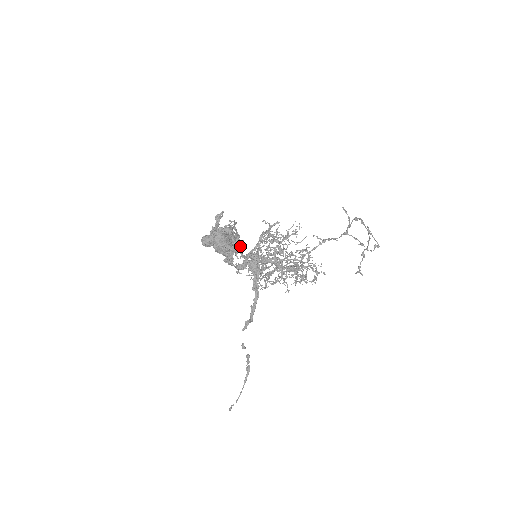
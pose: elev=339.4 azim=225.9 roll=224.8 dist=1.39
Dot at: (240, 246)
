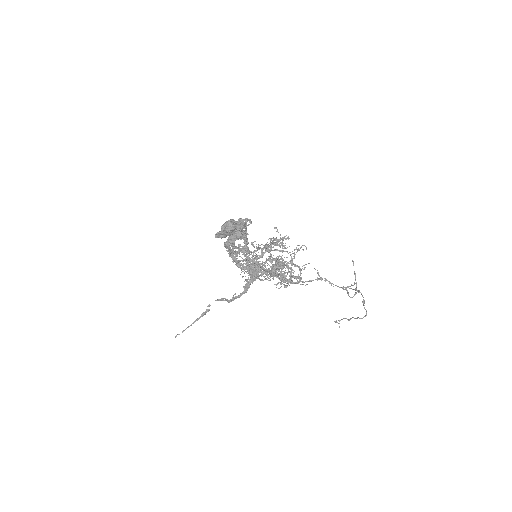
Dot at: (245, 241)
